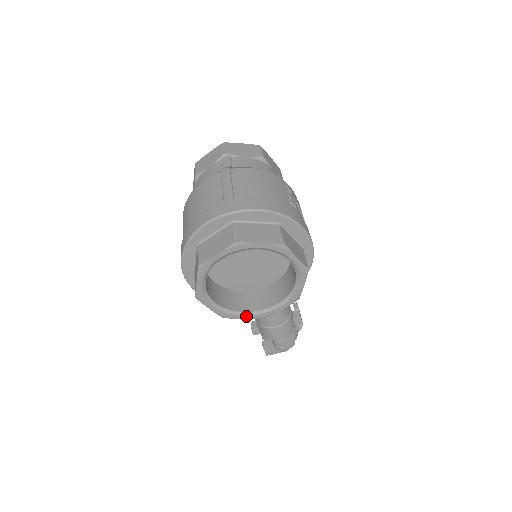
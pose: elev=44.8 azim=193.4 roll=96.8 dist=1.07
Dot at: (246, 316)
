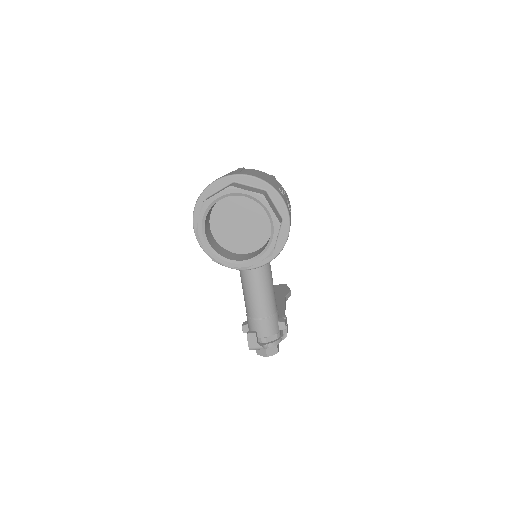
Dot at: (230, 263)
